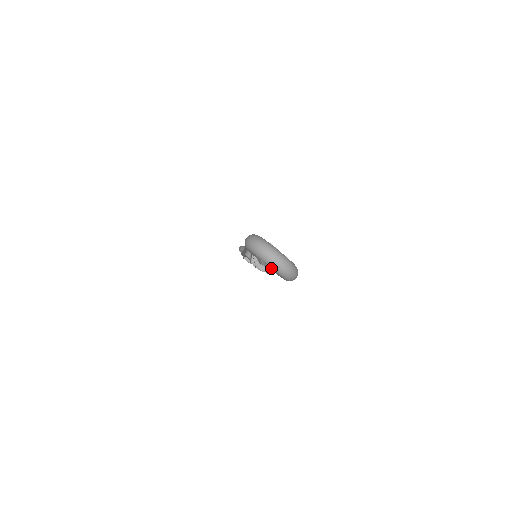
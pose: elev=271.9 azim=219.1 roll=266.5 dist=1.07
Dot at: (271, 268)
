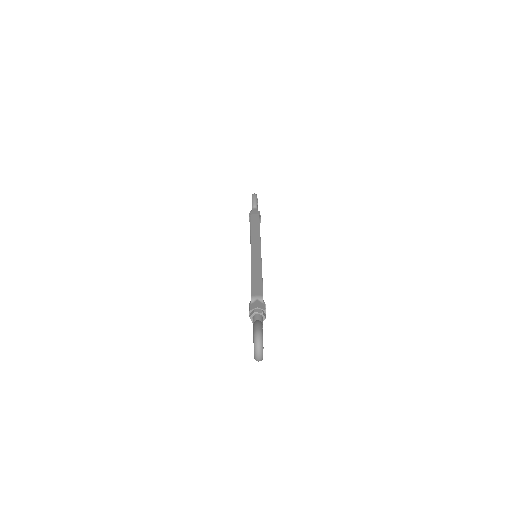
Dot at: occluded
